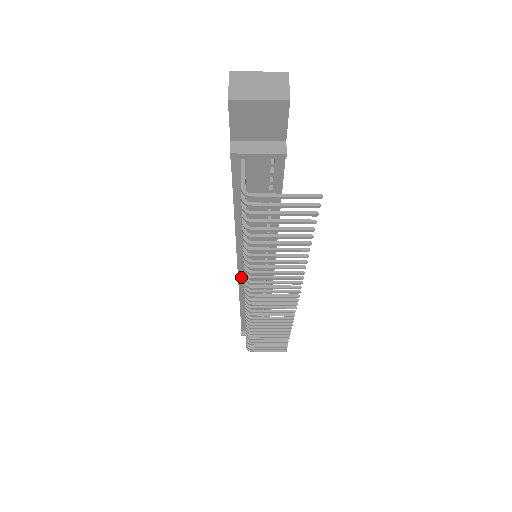
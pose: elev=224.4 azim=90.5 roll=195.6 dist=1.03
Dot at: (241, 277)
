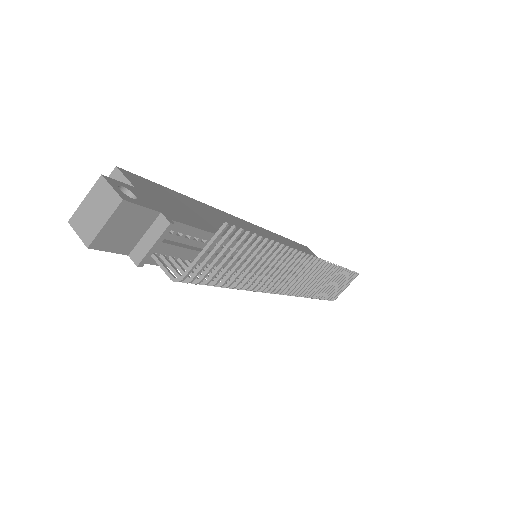
Dot at: occluded
